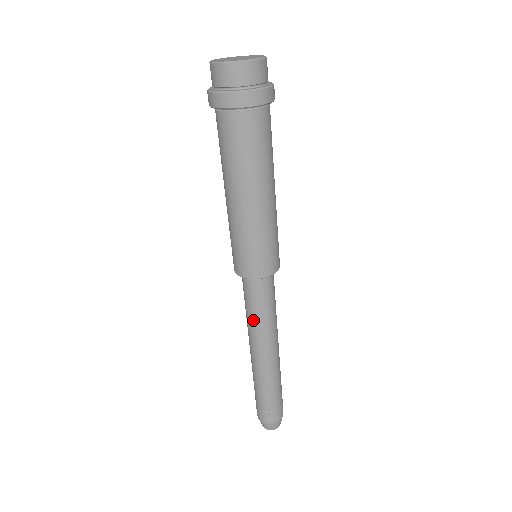
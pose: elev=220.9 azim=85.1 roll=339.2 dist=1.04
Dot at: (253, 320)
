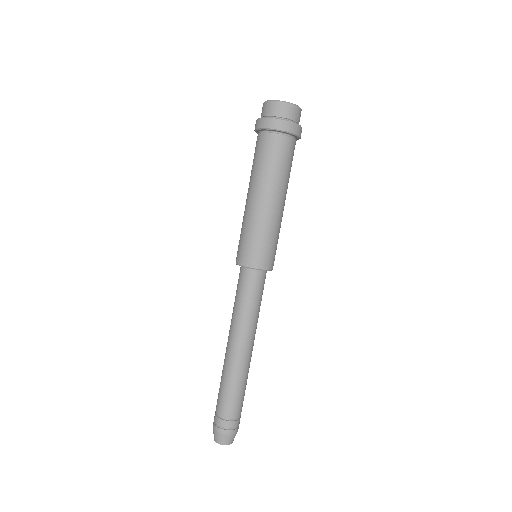
Dot at: (241, 312)
